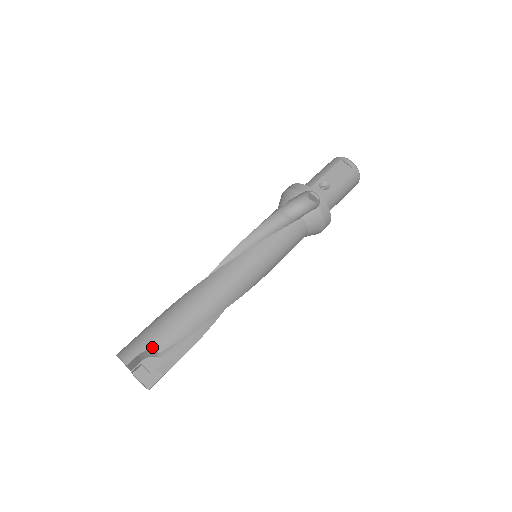
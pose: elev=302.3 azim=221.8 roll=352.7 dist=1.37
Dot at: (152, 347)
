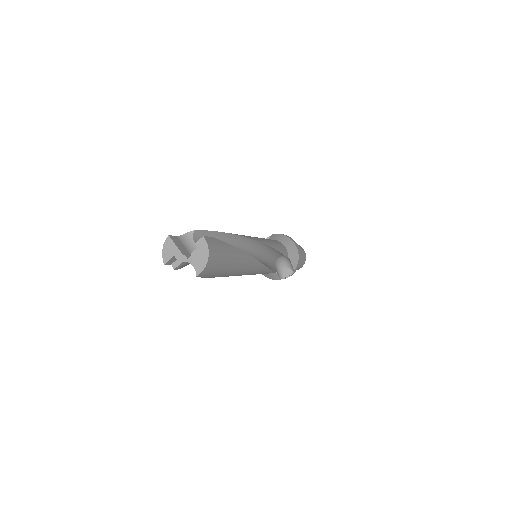
Dot at: (186, 234)
